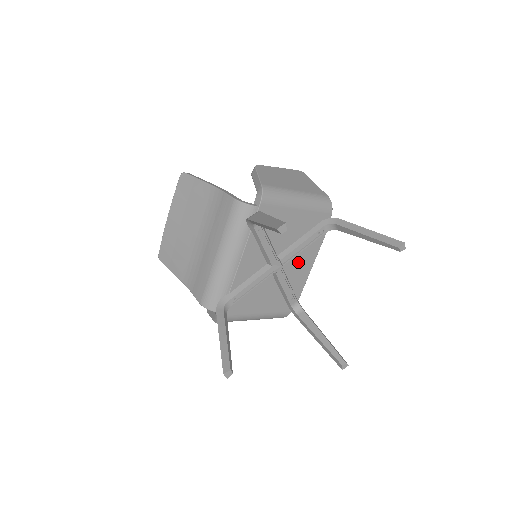
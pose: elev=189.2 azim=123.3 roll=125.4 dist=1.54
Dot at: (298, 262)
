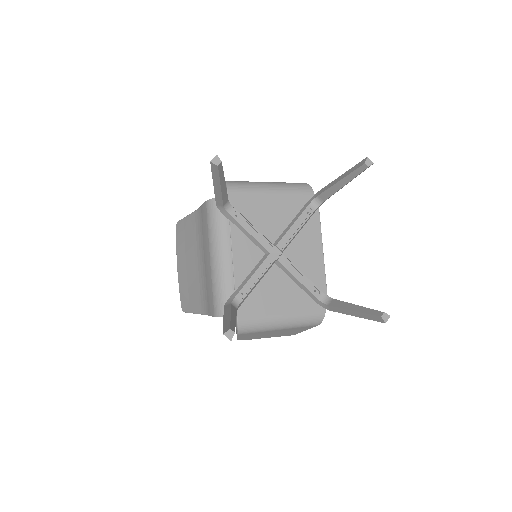
Dot at: (302, 250)
